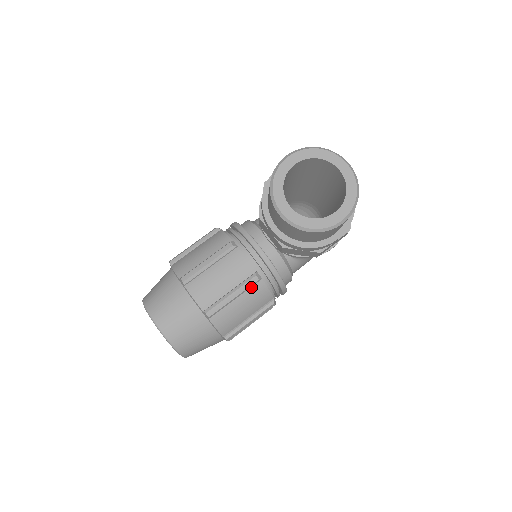
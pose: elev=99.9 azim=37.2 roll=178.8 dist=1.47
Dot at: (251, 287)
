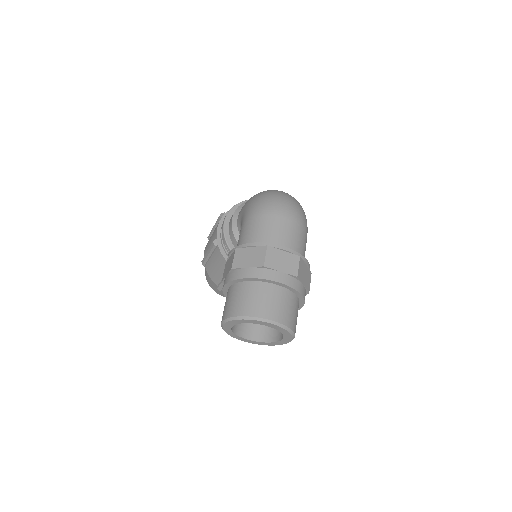
Dot at: occluded
